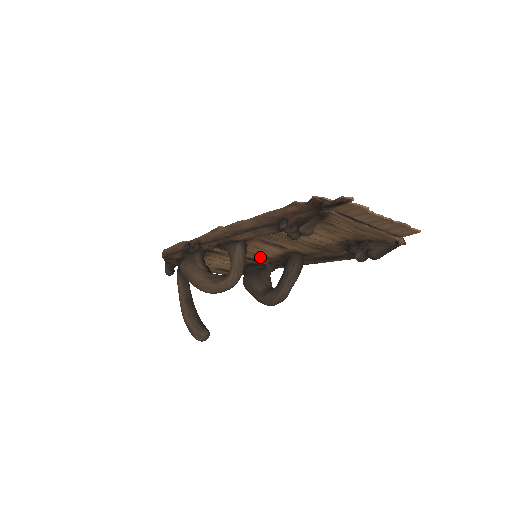
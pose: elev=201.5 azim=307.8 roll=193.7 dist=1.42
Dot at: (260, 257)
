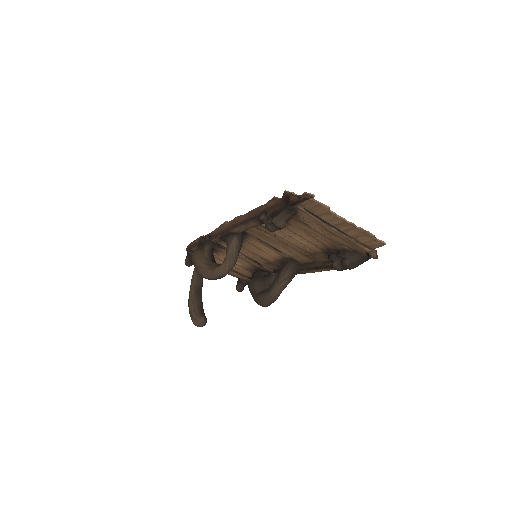
Dot at: (264, 261)
